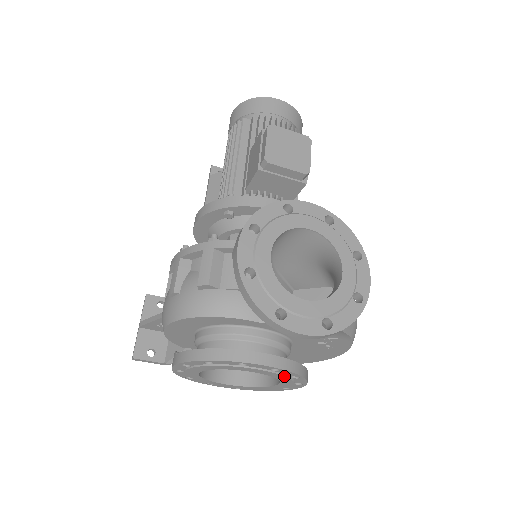
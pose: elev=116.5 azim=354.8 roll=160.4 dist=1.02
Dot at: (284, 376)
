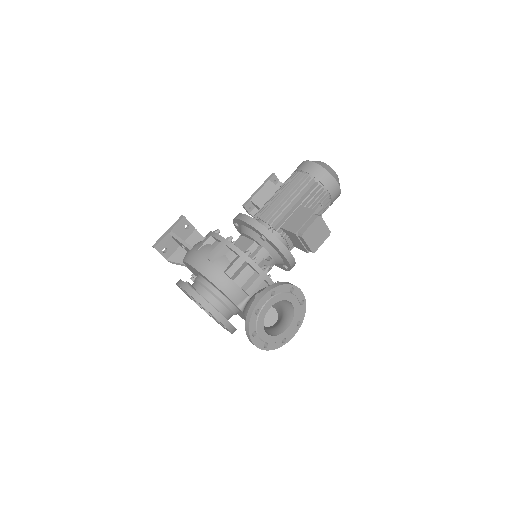
Dot at: (226, 329)
